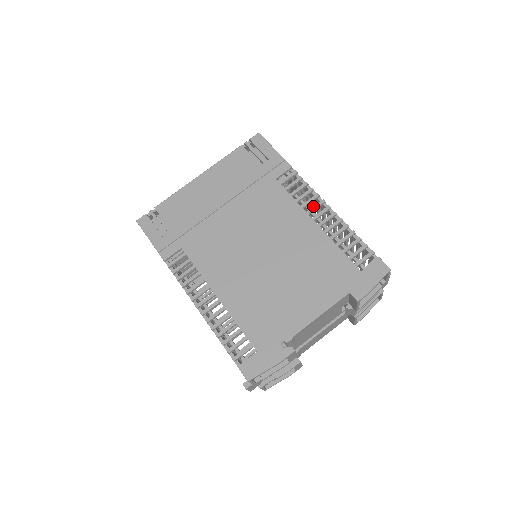
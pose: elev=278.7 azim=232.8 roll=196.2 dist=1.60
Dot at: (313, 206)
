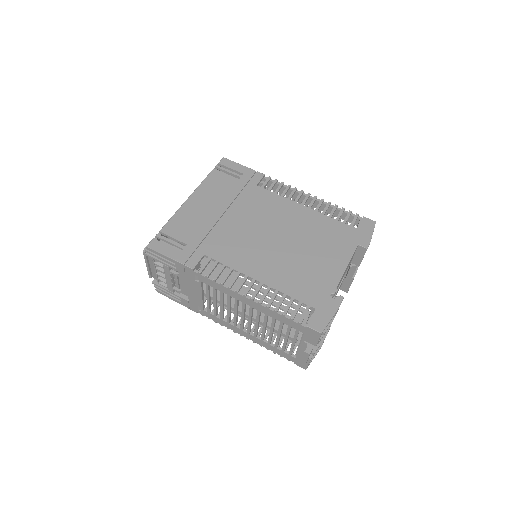
Dot at: (297, 196)
